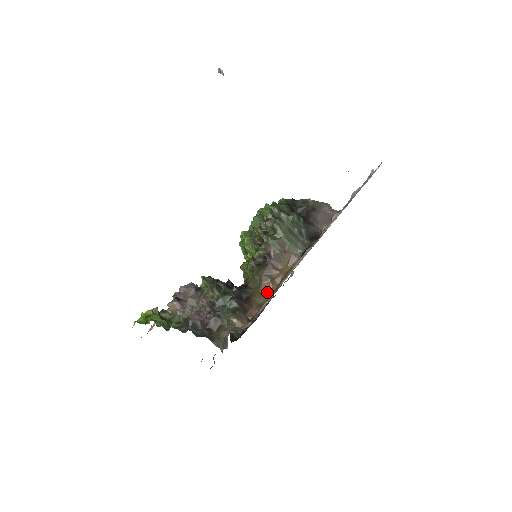
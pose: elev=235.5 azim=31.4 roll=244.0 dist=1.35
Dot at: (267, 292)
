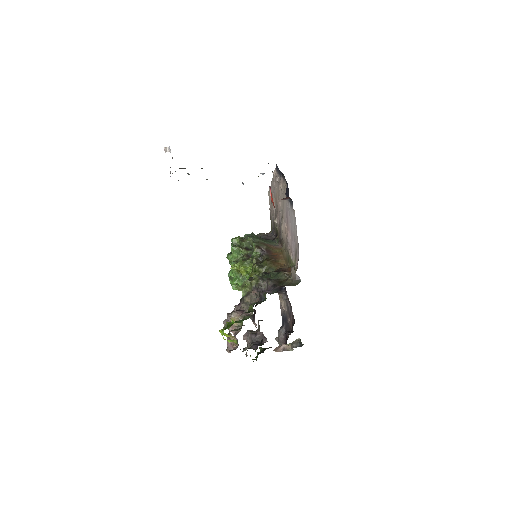
Dot at: (283, 266)
